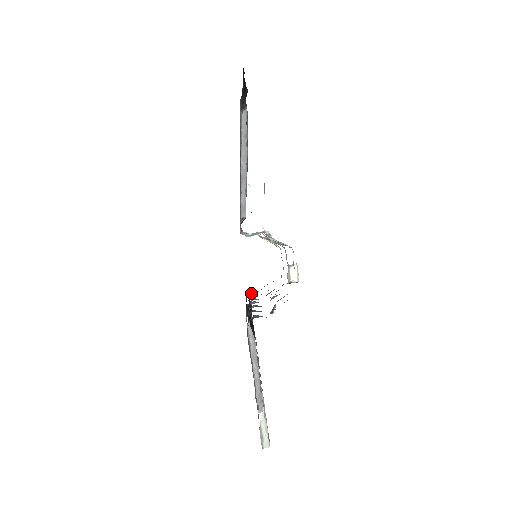
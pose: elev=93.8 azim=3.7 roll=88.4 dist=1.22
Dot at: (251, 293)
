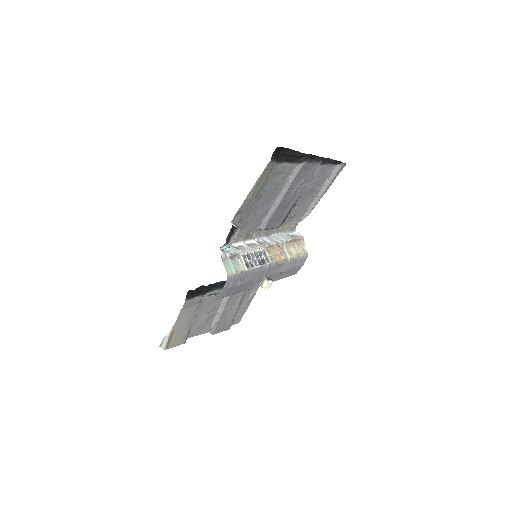
Dot at: occluded
